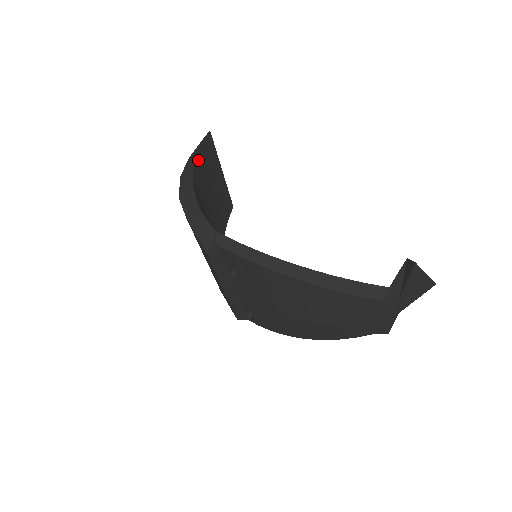
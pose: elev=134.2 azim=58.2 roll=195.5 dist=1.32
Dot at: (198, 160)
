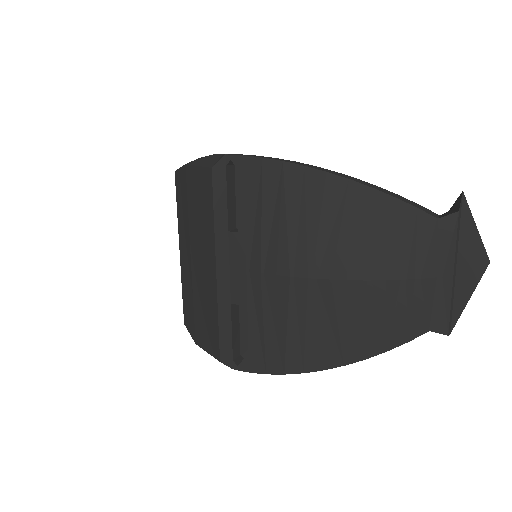
Dot at: occluded
